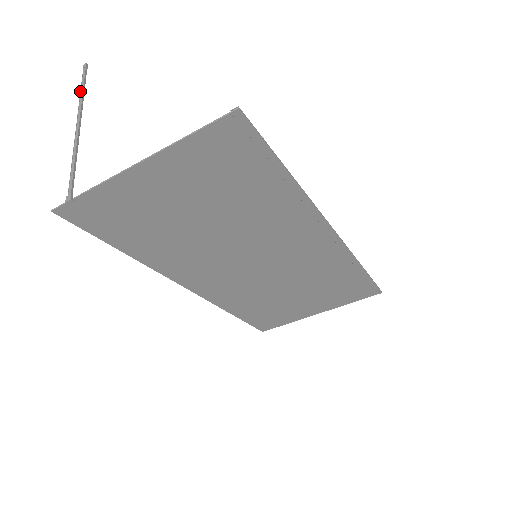
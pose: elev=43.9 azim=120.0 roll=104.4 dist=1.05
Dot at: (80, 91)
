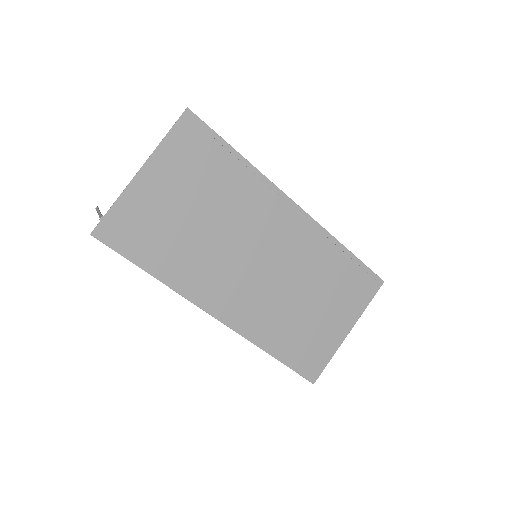
Dot at: (96, 210)
